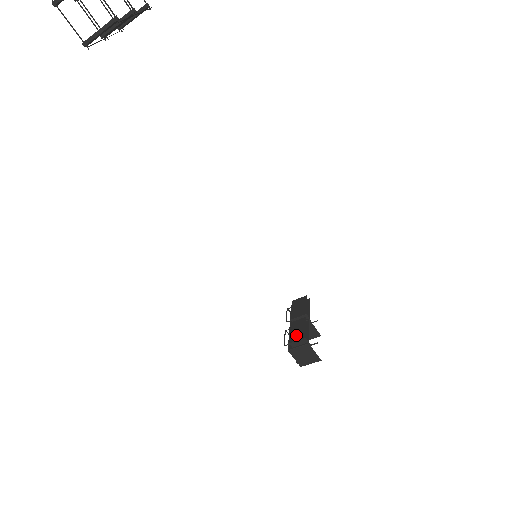
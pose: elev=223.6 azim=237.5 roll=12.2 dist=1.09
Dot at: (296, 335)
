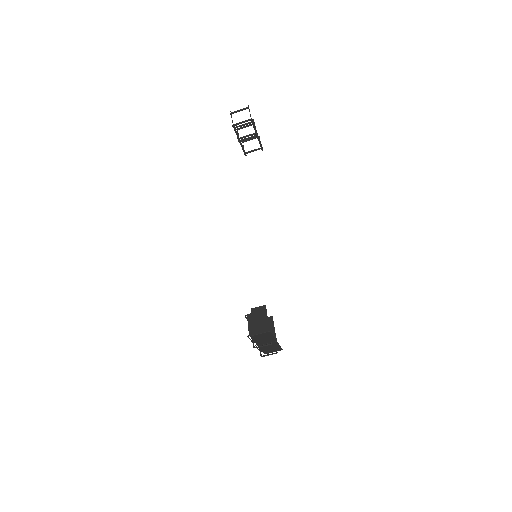
Dot at: occluded
